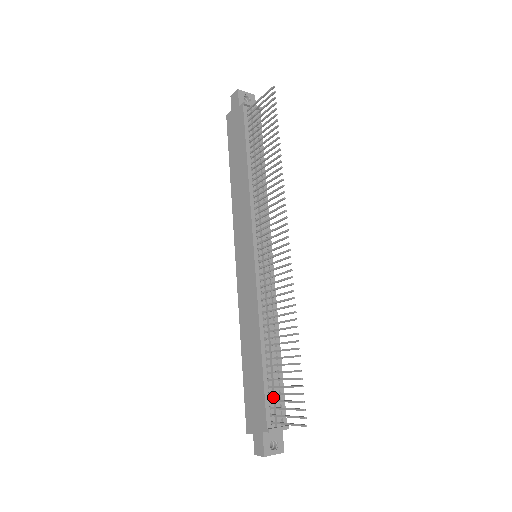
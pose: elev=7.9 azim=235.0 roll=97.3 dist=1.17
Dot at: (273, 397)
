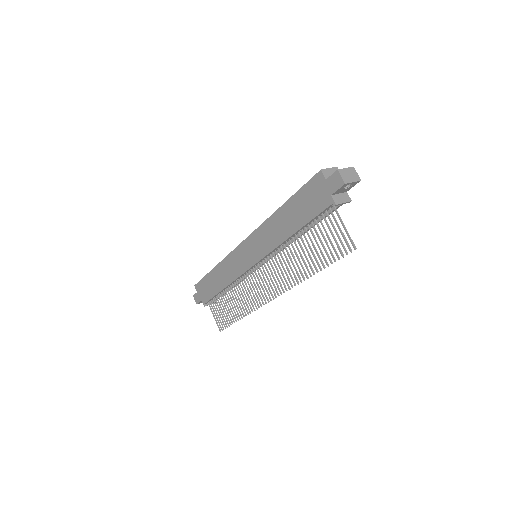
Dot at: occluded
